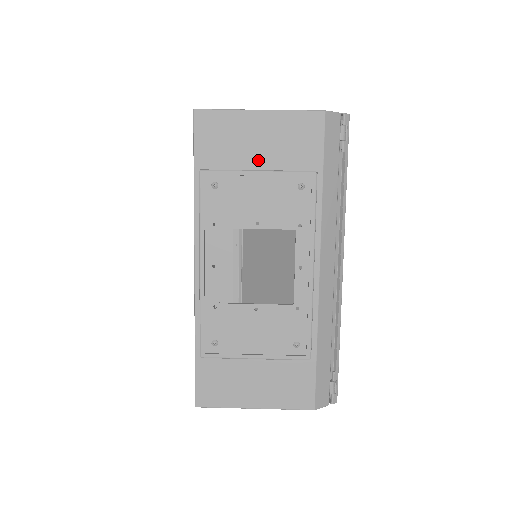
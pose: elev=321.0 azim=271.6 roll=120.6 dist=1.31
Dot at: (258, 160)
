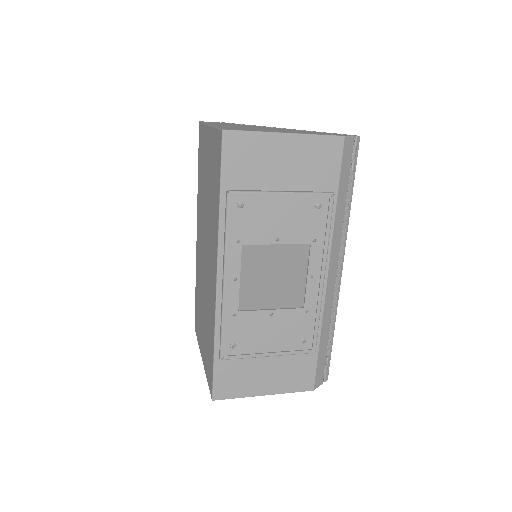
Dot at: (282, 181)
